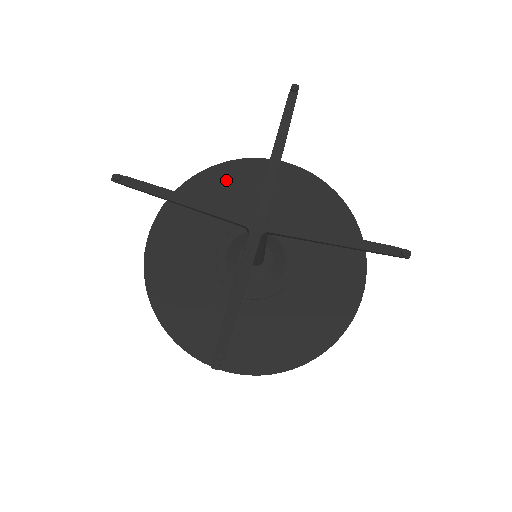
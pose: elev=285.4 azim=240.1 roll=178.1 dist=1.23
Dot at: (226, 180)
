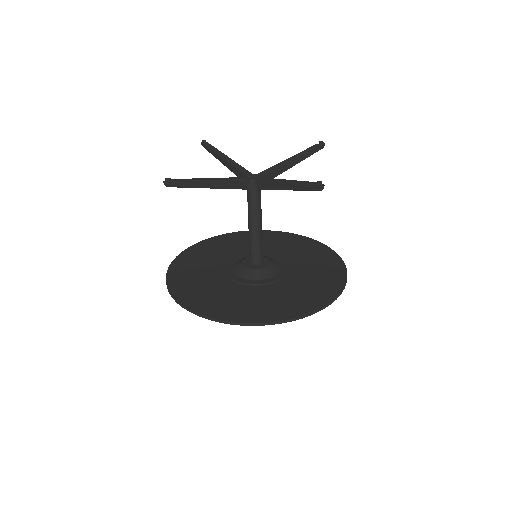
Dot at: (276, 237)
